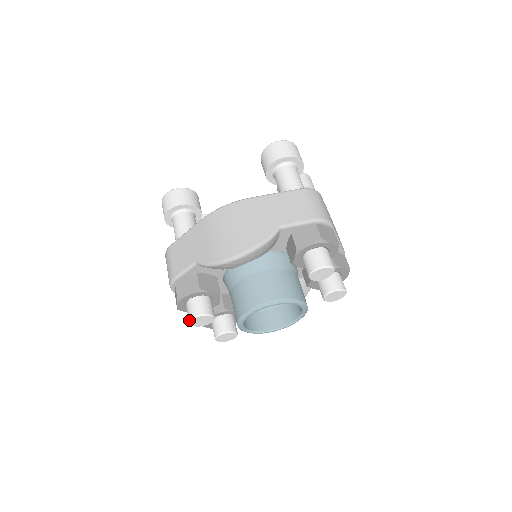
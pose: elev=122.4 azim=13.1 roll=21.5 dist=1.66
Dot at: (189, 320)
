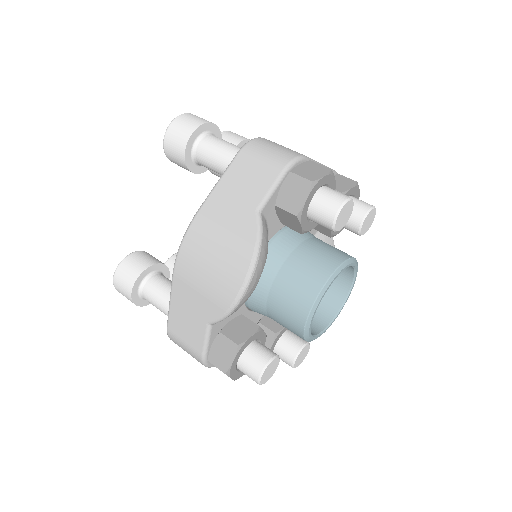
Dot at: (257, 383)
